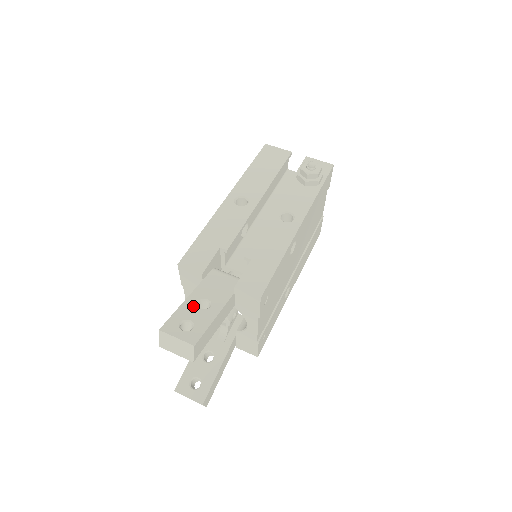
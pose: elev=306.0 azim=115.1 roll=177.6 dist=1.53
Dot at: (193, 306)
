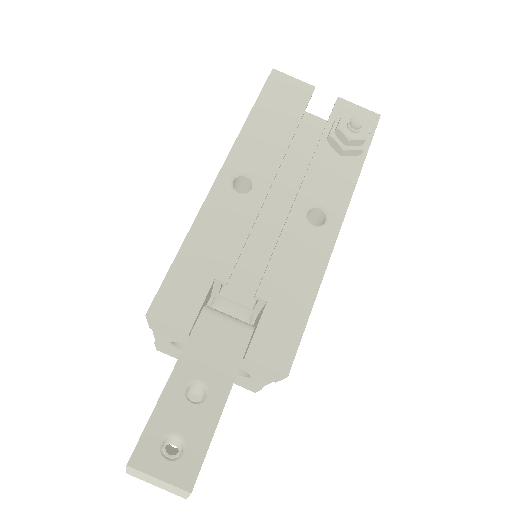
Dot at: (179, 400)
